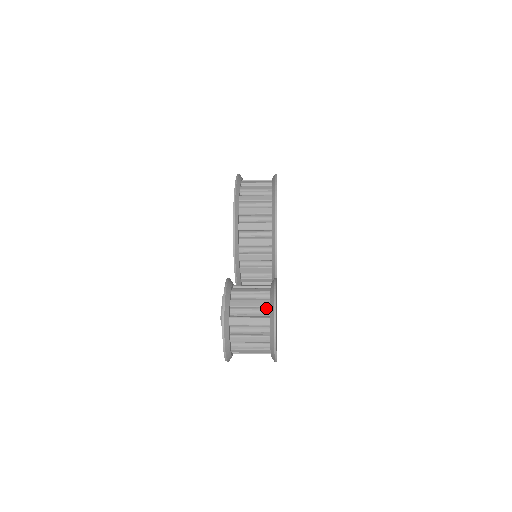
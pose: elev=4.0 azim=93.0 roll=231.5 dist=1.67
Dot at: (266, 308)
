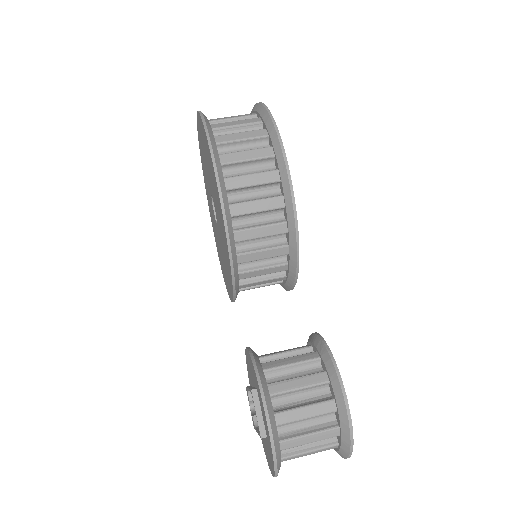
Dot at: (330, 412)
